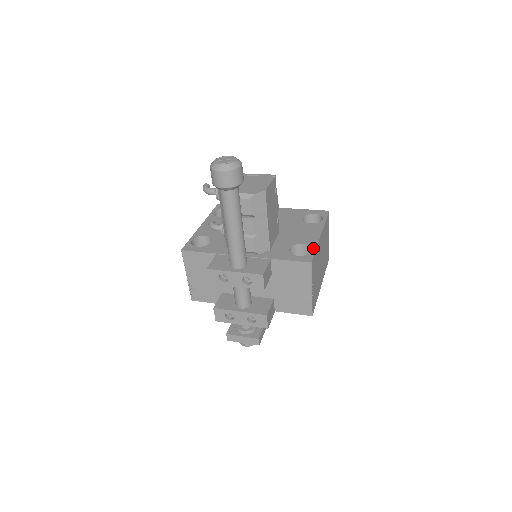
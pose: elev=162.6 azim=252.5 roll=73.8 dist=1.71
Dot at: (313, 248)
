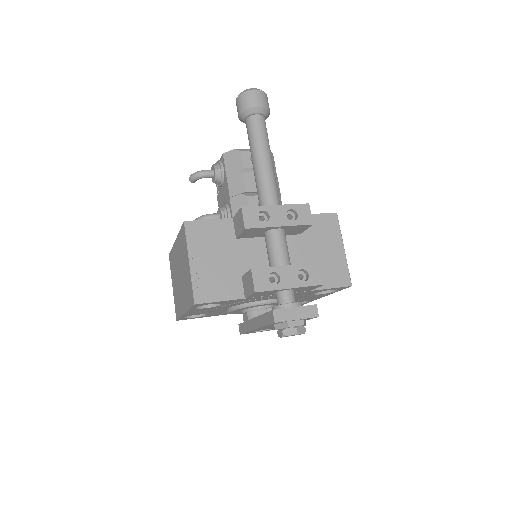
Dot at: occluded
